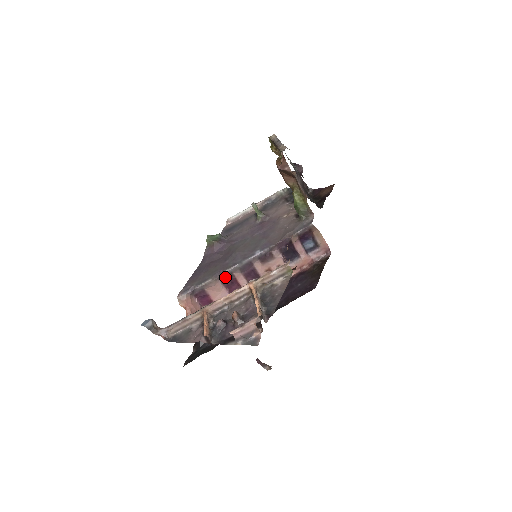
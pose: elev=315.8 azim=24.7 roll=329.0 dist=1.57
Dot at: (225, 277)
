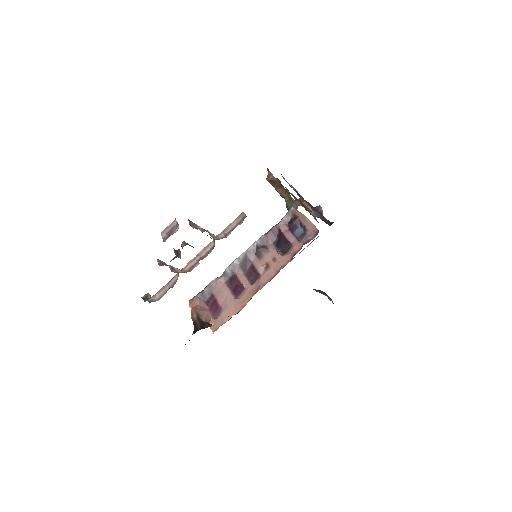
Dot at: (230, 279)
